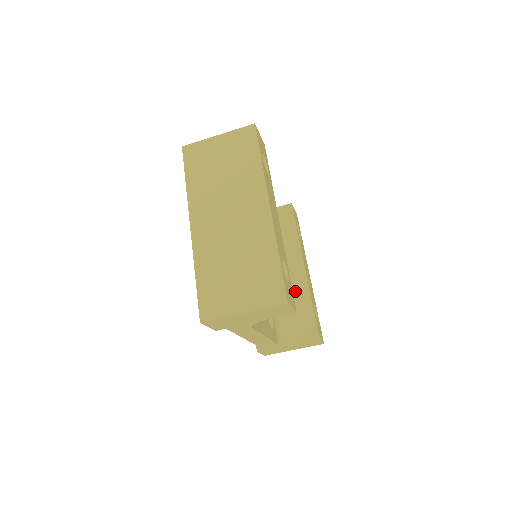
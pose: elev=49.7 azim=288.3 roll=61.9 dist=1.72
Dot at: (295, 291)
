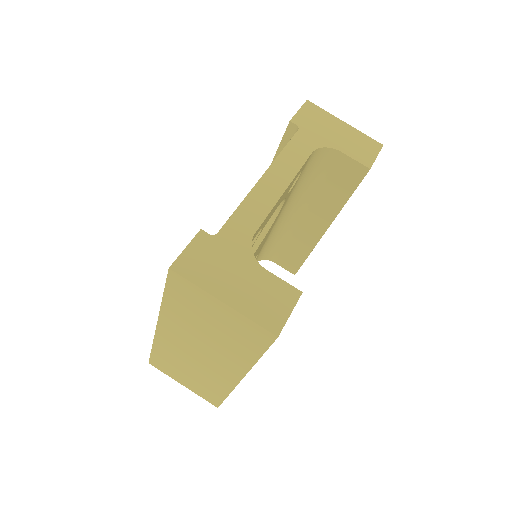
Dot at: occluded
